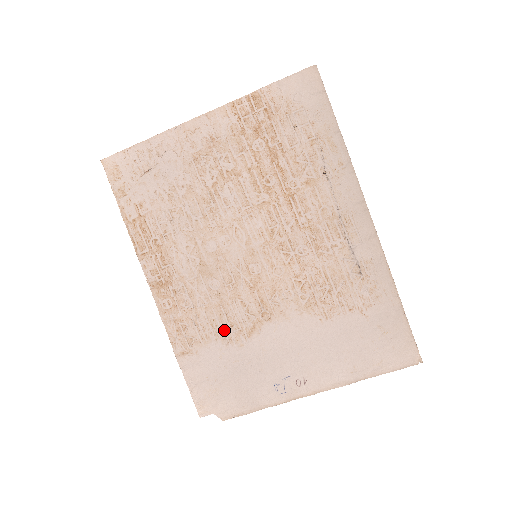
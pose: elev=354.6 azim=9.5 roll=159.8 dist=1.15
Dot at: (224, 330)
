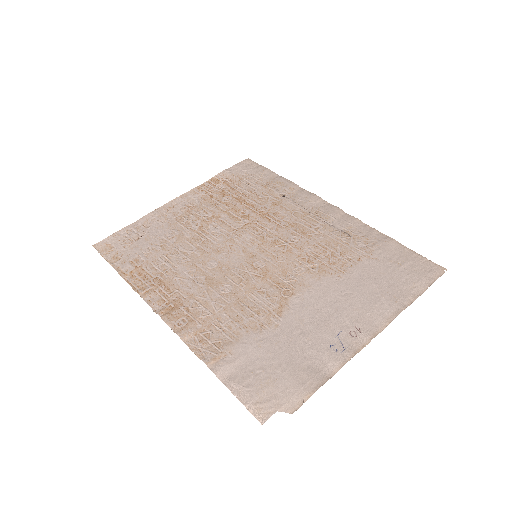
Dot at: (252, 320)
